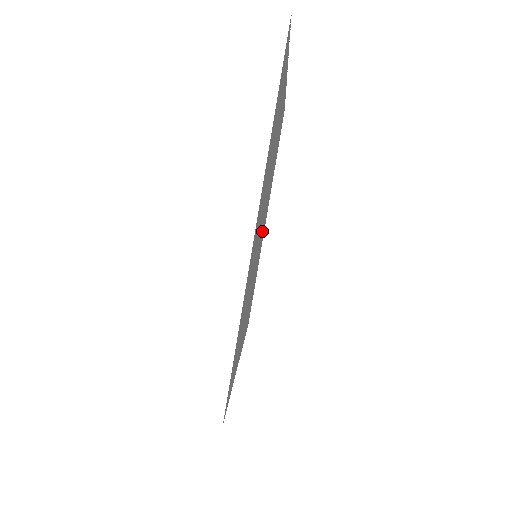
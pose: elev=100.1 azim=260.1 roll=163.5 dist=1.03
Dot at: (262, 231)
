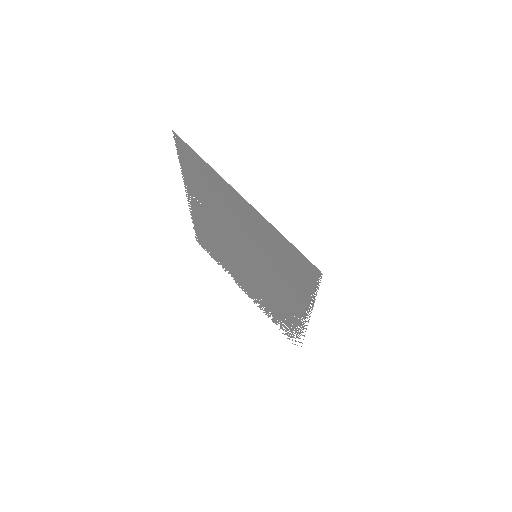
Dot at: (247, 270)
